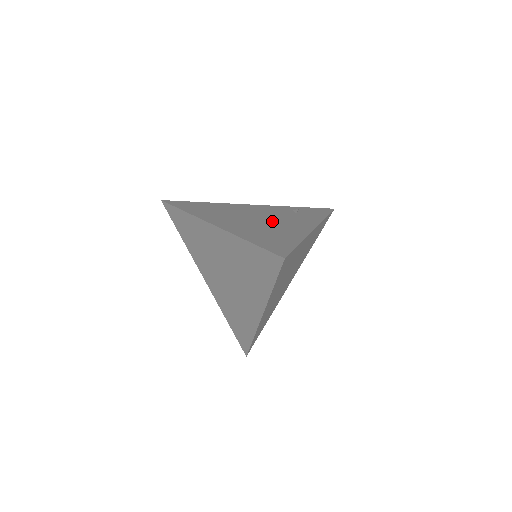
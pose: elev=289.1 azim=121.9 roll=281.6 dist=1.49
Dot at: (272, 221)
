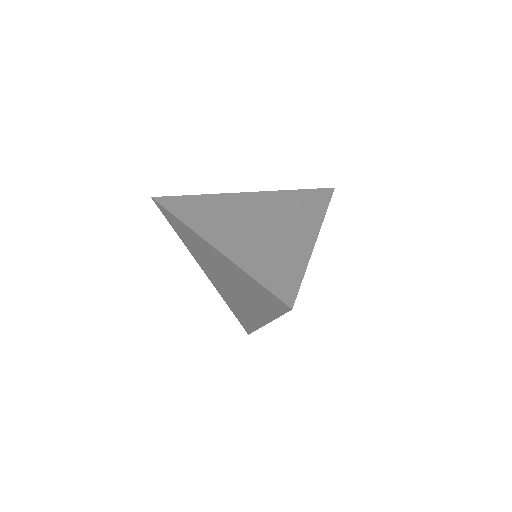
Dot at: (273, 228)
